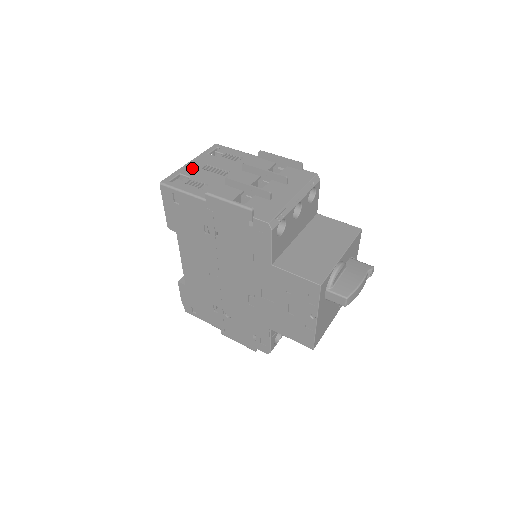
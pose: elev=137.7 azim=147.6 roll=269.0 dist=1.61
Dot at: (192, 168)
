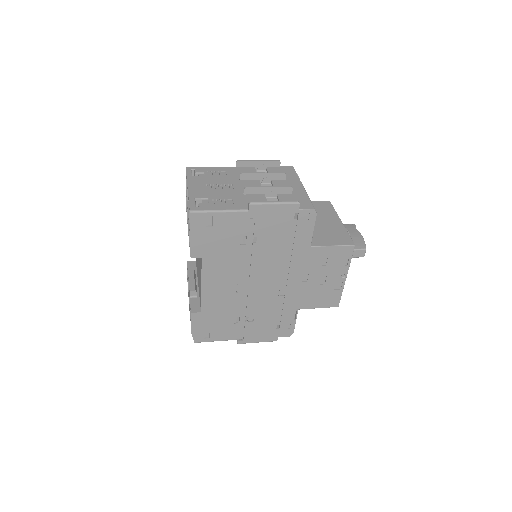
Dot at: (198, 191)
